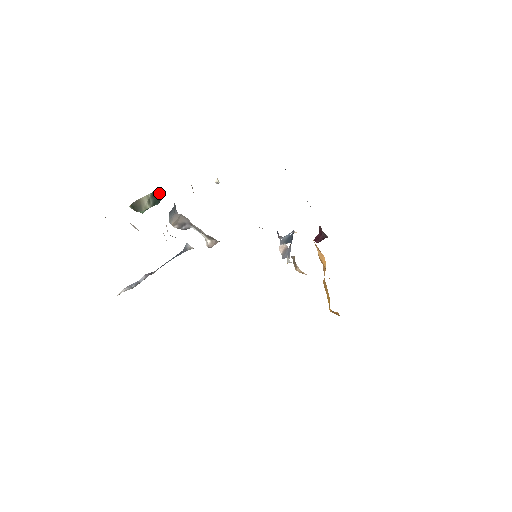
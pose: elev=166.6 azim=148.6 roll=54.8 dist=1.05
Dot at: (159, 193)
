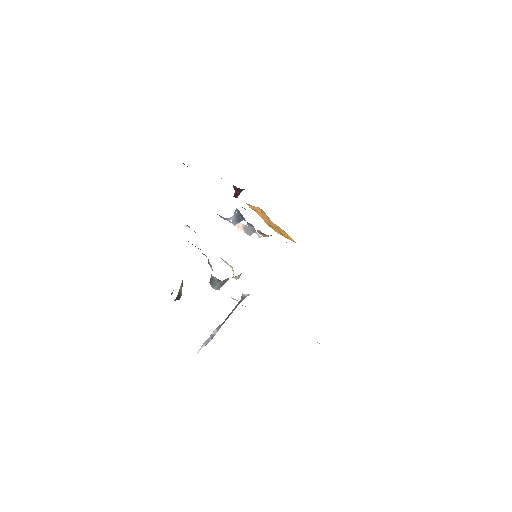
Dot at: occluded
